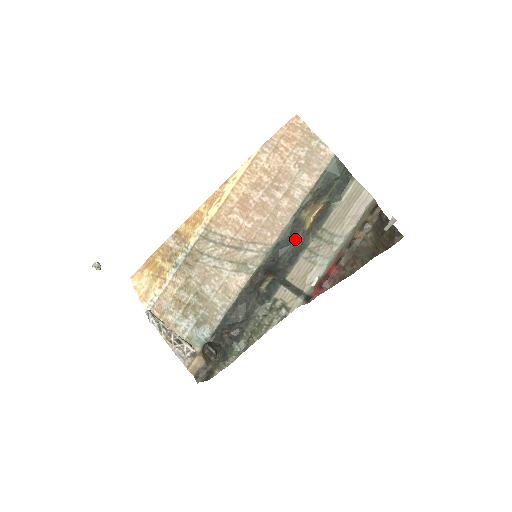
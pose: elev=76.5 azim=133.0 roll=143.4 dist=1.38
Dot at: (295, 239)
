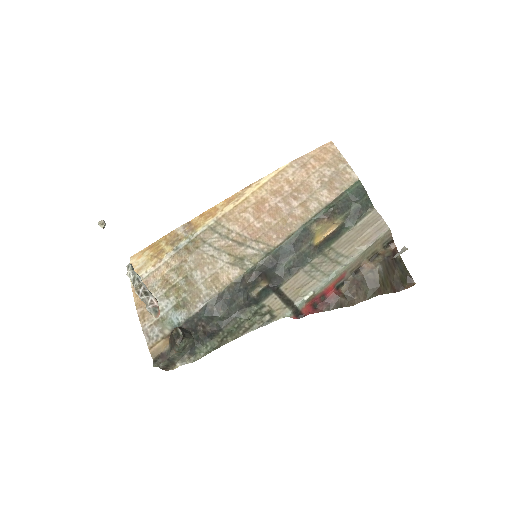
Dot at: (300, 249)
